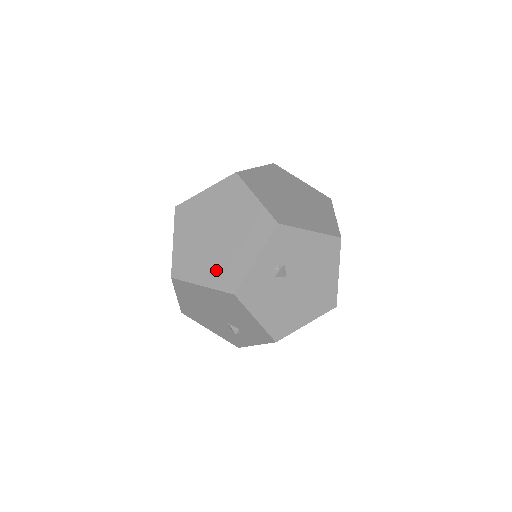
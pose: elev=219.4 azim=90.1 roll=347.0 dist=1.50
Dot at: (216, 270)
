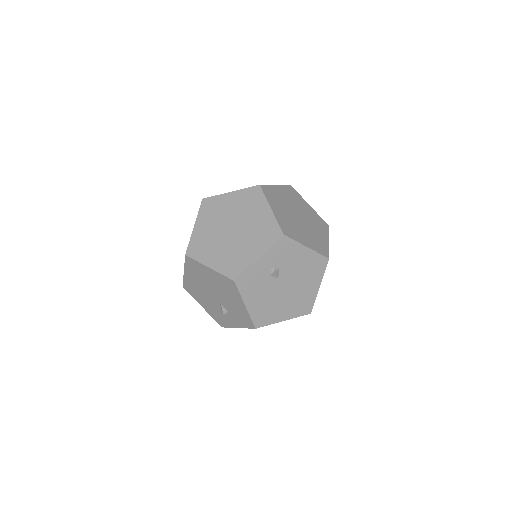
Dot at: (224, 258)
